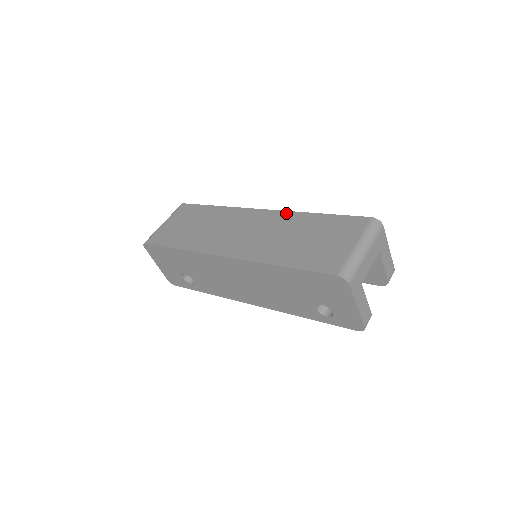
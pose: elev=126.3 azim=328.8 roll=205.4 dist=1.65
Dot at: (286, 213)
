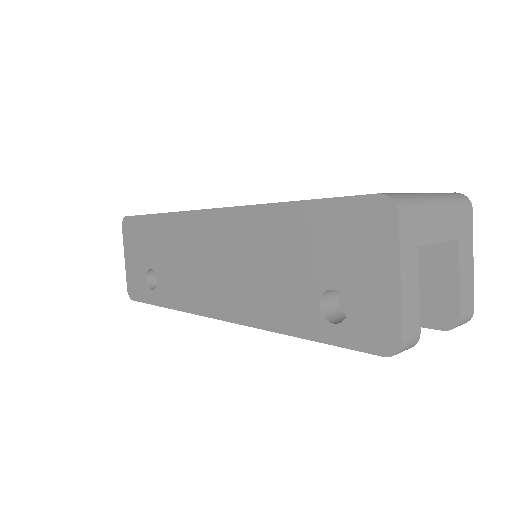
Dot at: occluded
